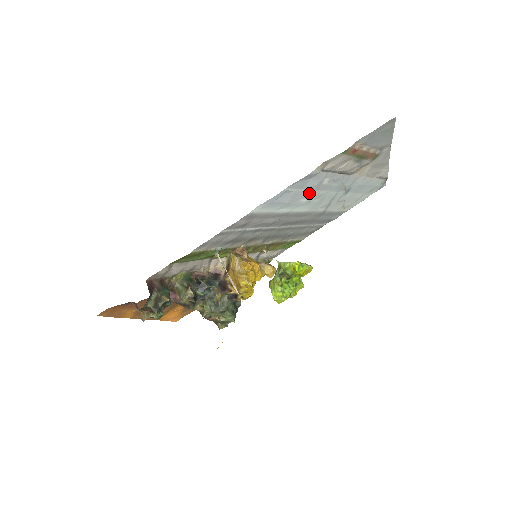
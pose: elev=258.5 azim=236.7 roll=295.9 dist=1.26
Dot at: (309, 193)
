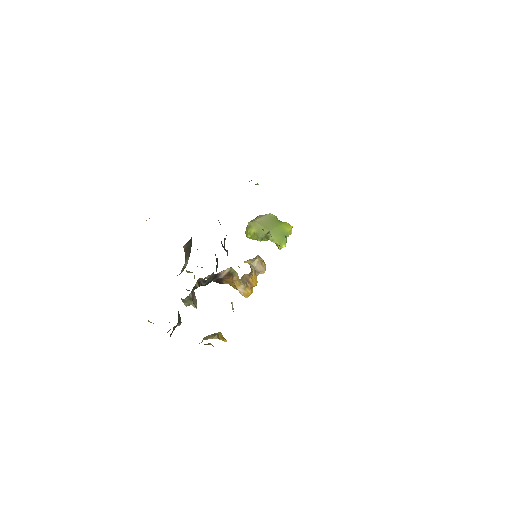
Dot at: occluded
